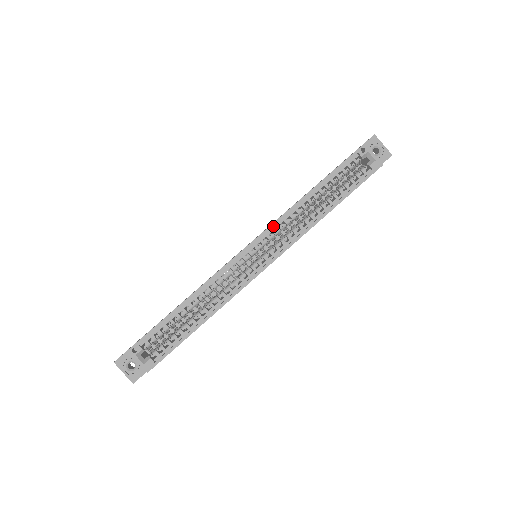
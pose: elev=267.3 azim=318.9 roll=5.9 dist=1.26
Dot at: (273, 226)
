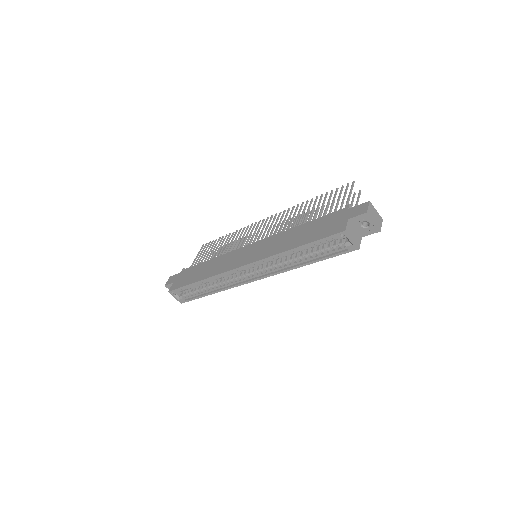
Dot at: (259, 262)
